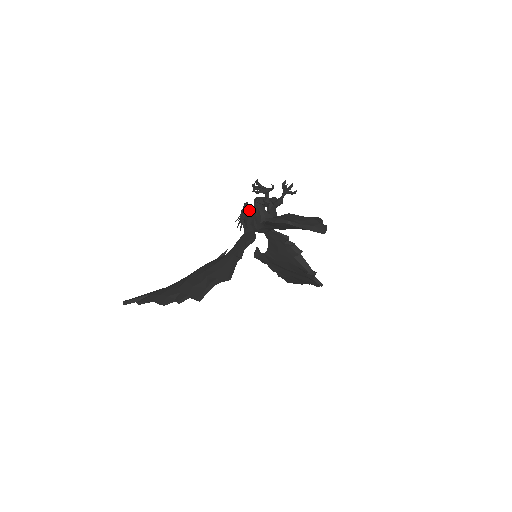
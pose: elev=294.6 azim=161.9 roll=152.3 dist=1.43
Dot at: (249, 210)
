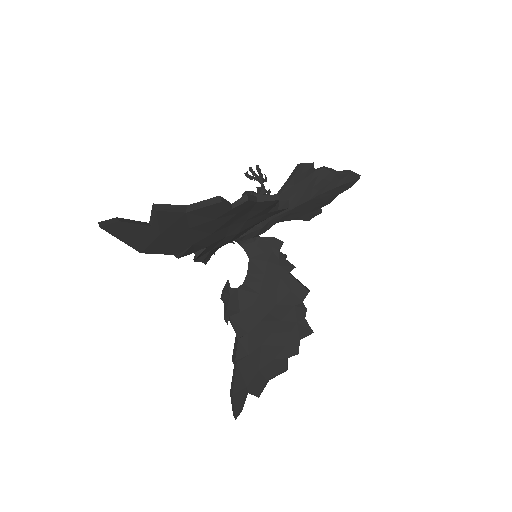
Dot at: occluded
